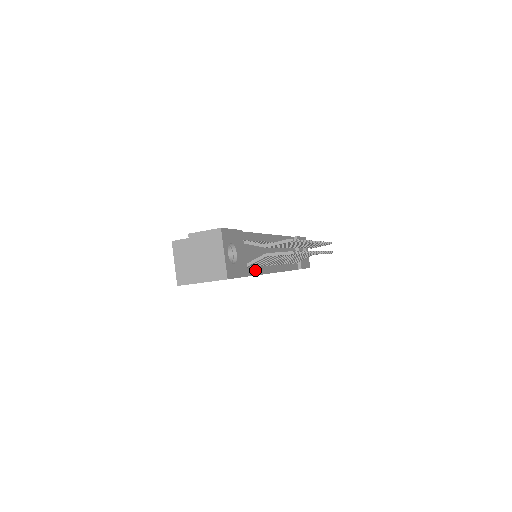
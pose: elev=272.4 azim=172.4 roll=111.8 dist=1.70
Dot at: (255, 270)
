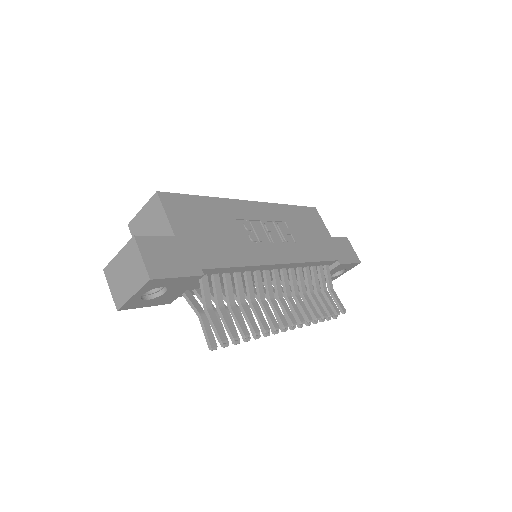
Dot at: occluded
